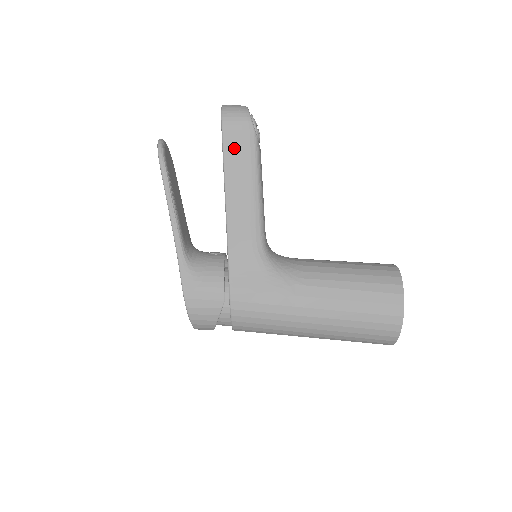
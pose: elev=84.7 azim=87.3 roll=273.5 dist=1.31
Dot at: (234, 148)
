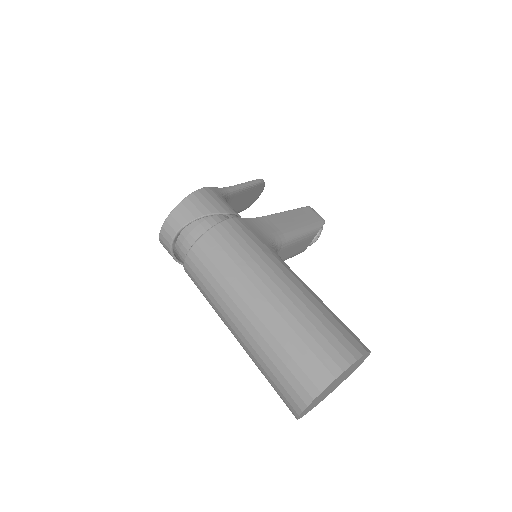
Dot at: (307, 213)
